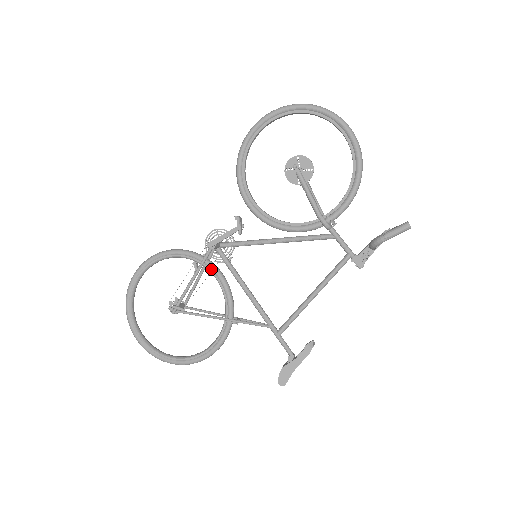
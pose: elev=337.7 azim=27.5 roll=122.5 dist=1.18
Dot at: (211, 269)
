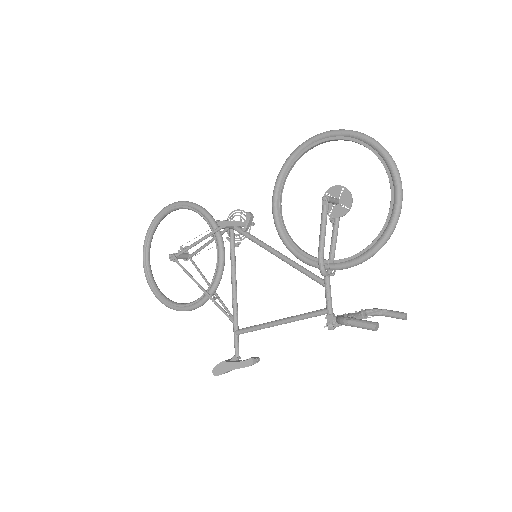
Dot at: (217, 243)
